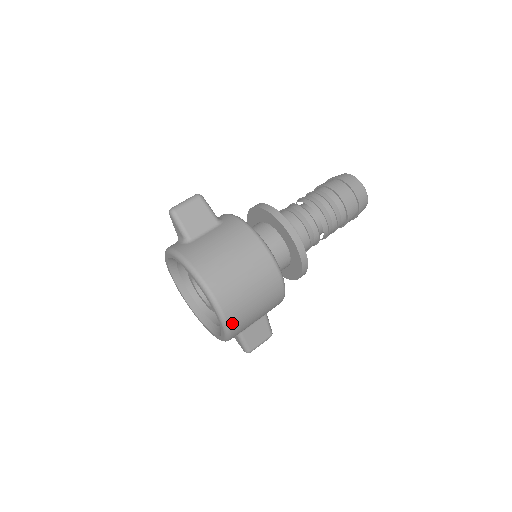
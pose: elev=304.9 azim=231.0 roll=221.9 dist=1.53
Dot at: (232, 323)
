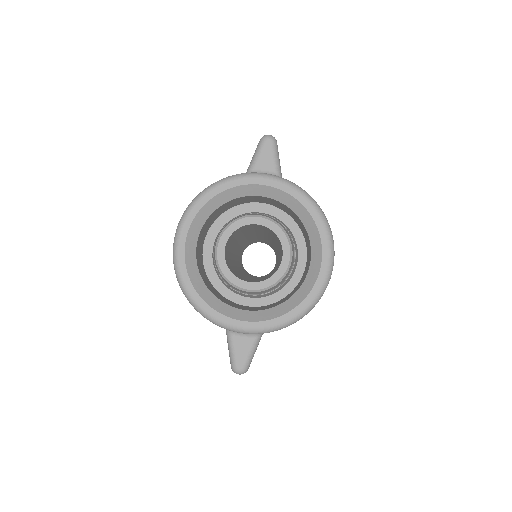
Dot at: (320, 297)
